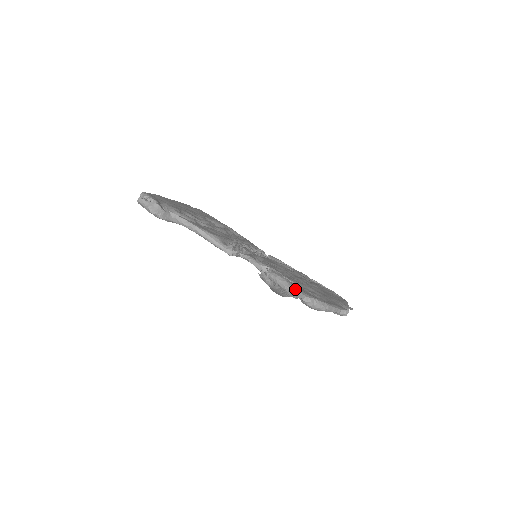
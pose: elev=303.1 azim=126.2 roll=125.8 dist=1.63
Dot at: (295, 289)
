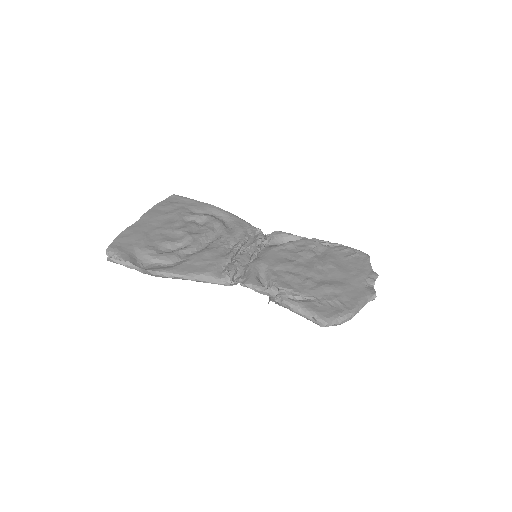
Dot at: (314, 317)
